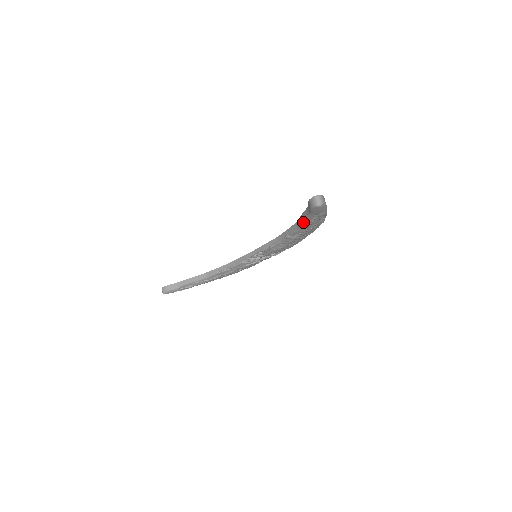
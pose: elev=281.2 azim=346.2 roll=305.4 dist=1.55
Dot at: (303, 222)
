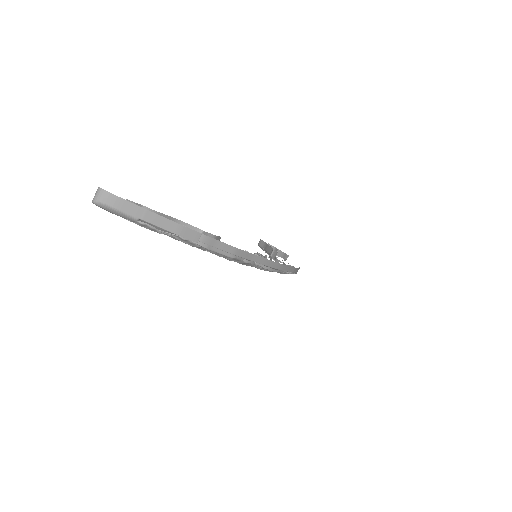
Dot at: occluded
